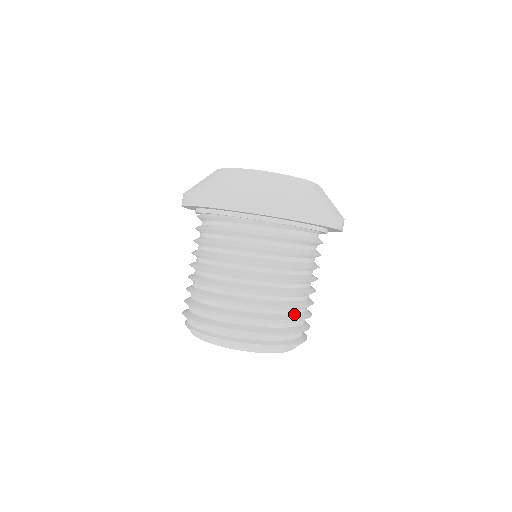
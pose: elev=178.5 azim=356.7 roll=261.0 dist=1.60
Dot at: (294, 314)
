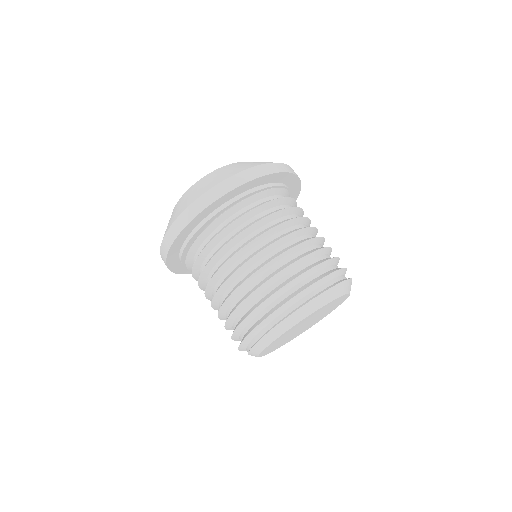
Dot at: occluded
